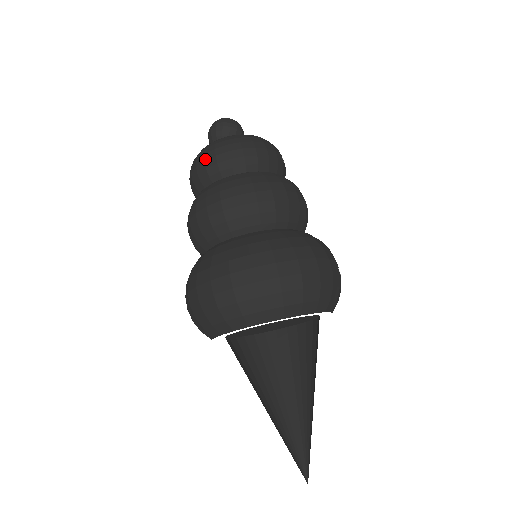
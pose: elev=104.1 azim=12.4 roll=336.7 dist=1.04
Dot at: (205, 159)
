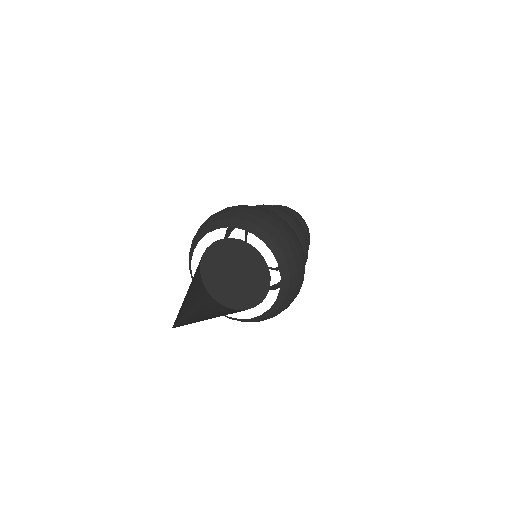
Dot at: occluded
